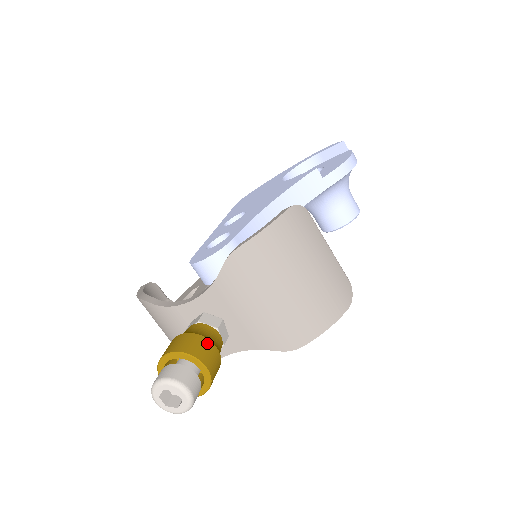
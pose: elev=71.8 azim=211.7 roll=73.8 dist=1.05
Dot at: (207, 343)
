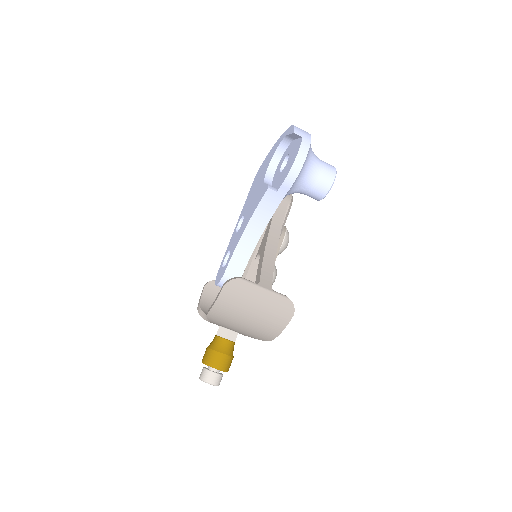
Dot at: (217, 355)
